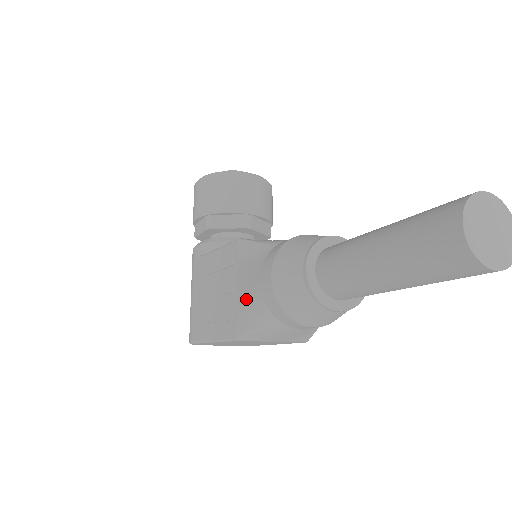
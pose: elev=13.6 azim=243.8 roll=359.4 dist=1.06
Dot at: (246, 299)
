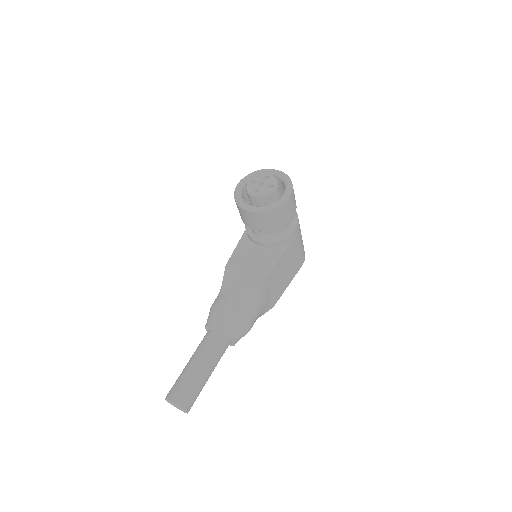
Dot at: occluded
